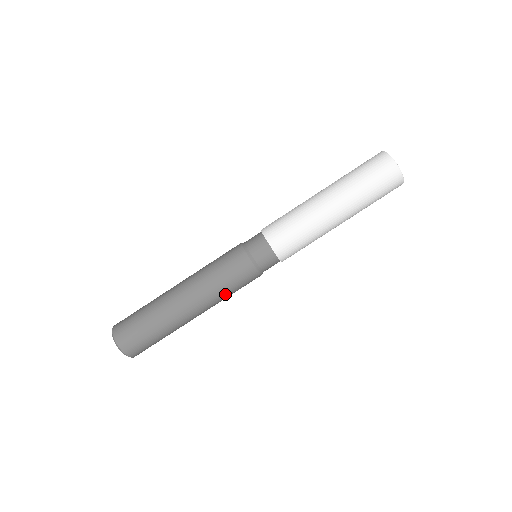
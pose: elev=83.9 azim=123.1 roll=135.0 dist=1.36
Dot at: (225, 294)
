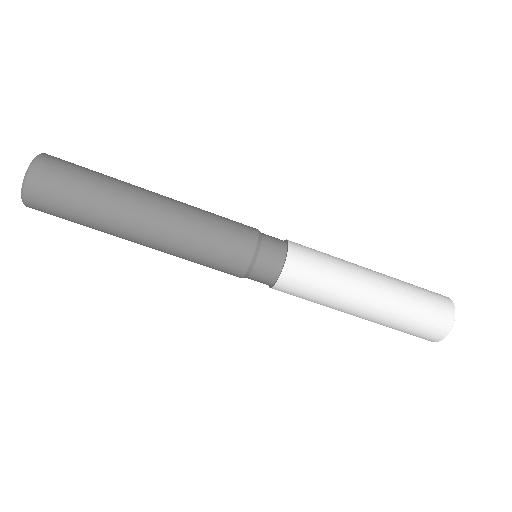
Dot at: (190, 260)
